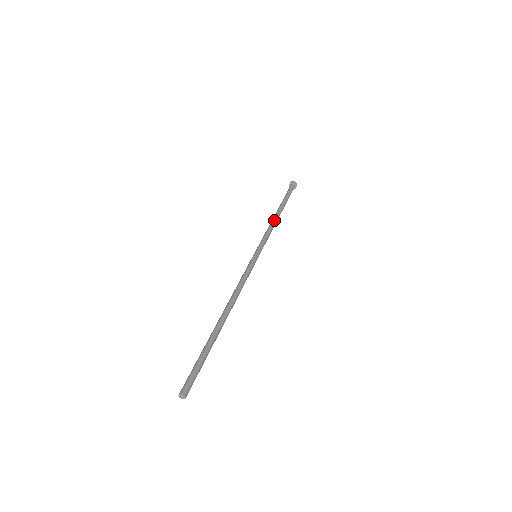
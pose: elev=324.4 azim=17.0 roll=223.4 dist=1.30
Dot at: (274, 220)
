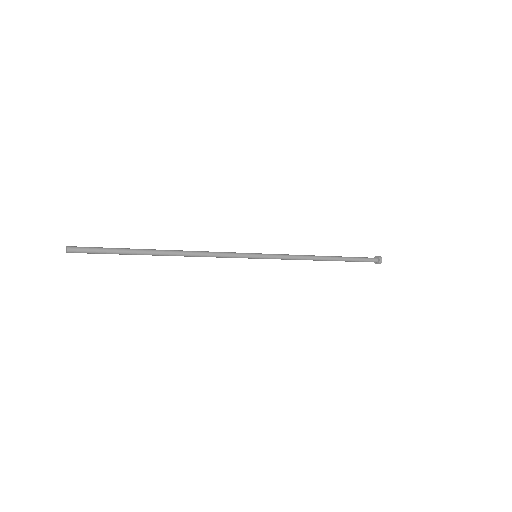
Dot at: (312, 255)
